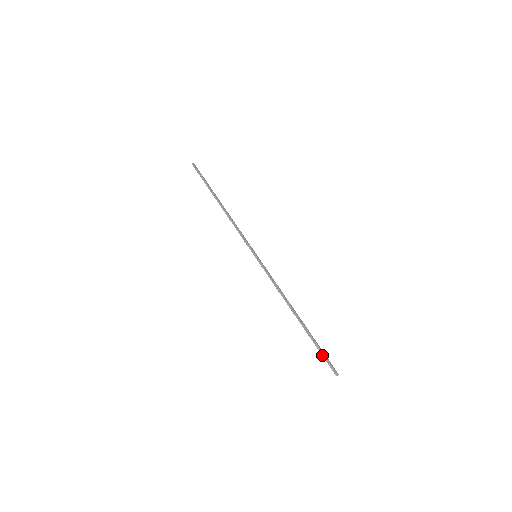
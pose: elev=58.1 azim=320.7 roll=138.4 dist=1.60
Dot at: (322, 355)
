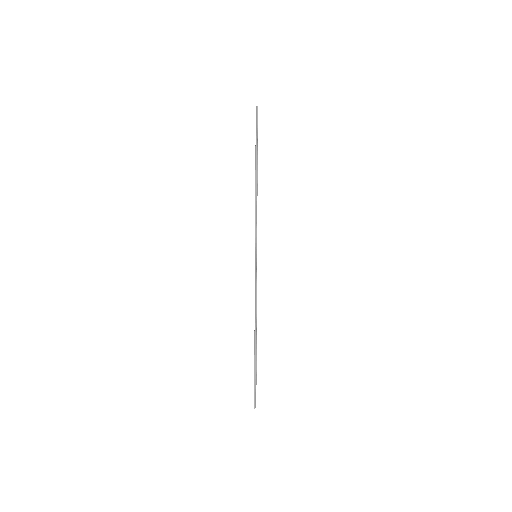
Dot at: (255, 384)
